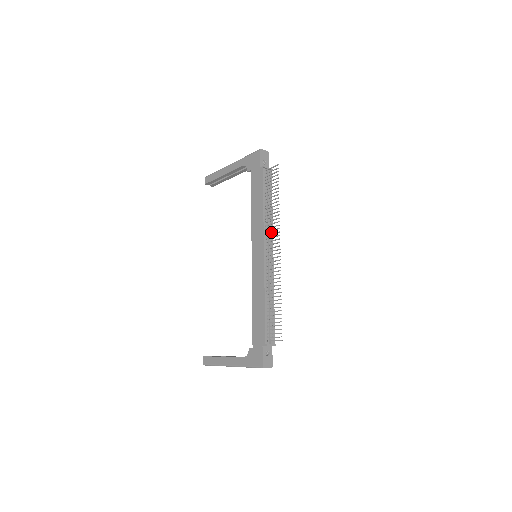
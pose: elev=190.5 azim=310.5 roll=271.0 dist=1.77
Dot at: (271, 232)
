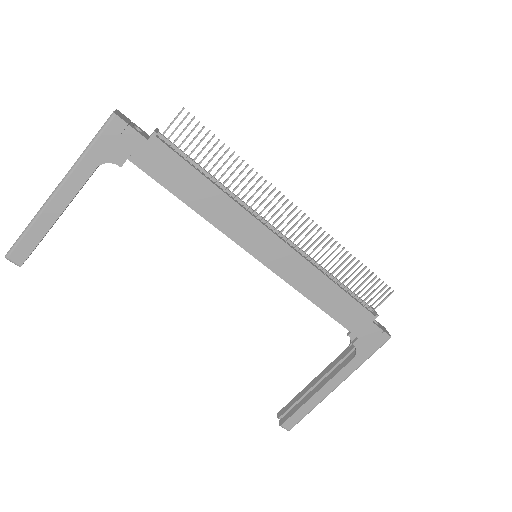
Dot at: occluded
